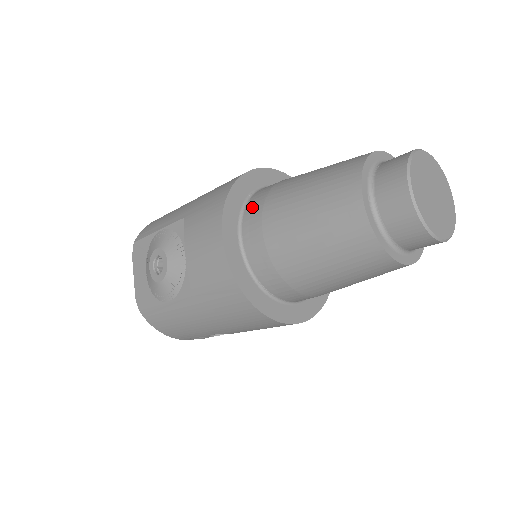
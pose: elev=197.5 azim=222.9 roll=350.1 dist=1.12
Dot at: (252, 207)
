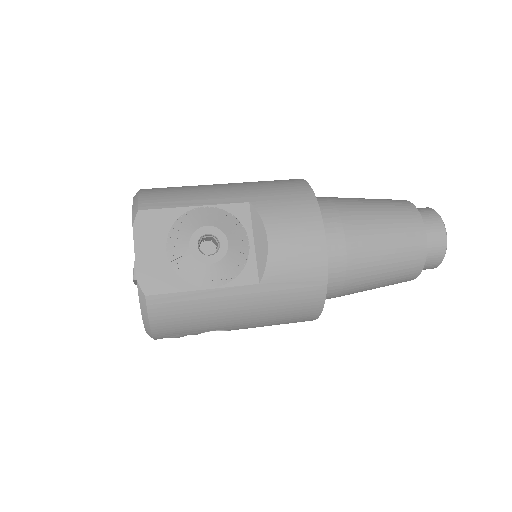
Dot at: (325, 212)
